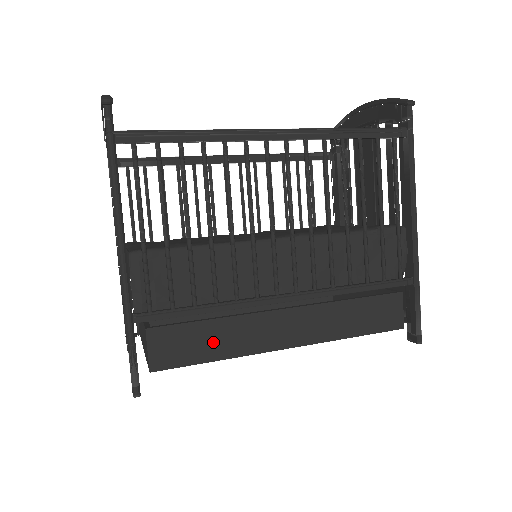
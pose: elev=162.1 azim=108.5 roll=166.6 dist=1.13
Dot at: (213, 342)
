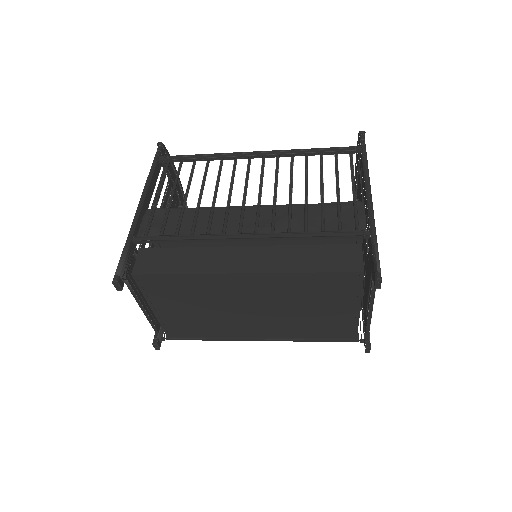
Dot at: (183, 261)
